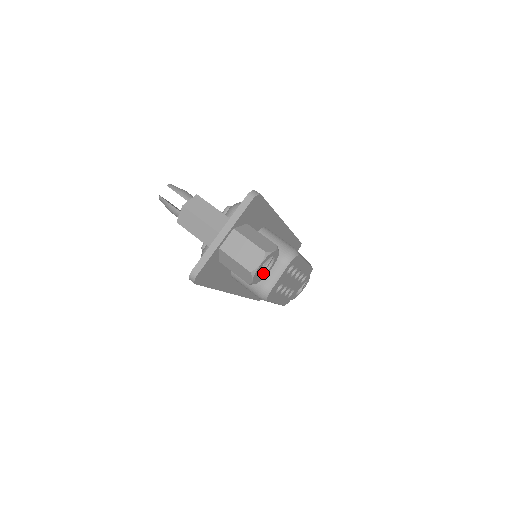
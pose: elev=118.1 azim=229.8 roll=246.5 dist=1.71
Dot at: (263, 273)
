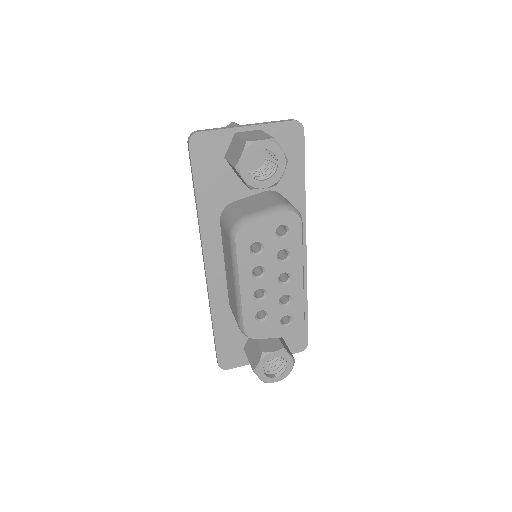
Dot at: (255, 179)
